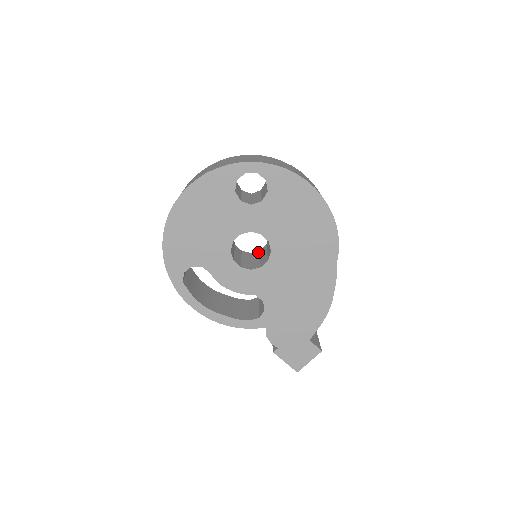
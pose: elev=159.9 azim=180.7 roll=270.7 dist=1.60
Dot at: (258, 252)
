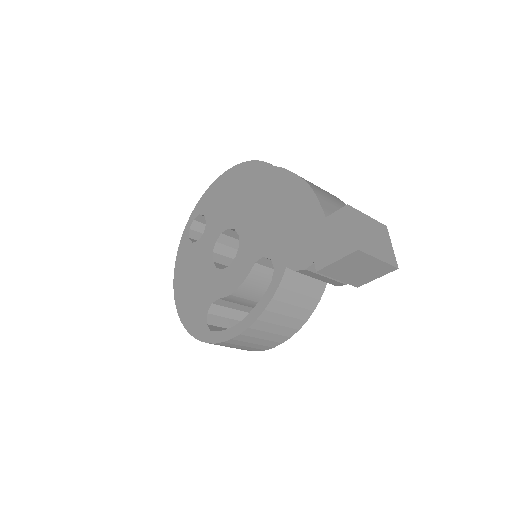
Dot at: occluded
